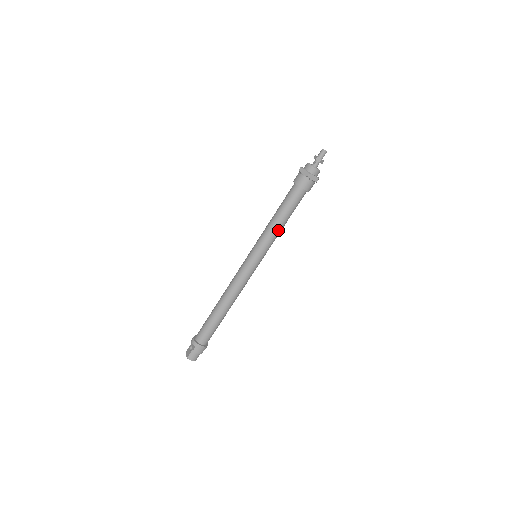
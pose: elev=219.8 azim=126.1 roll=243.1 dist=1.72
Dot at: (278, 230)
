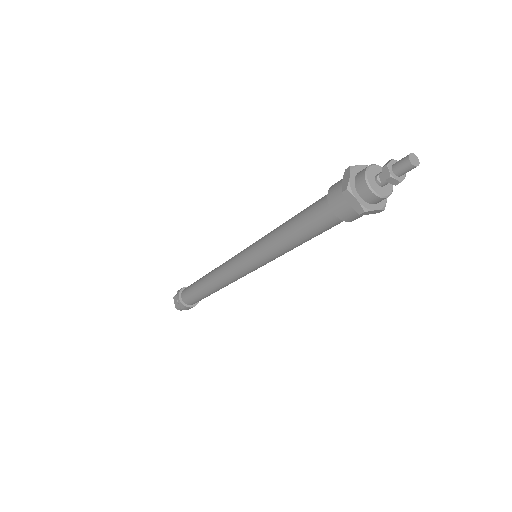
Dot at: (293, 248)
